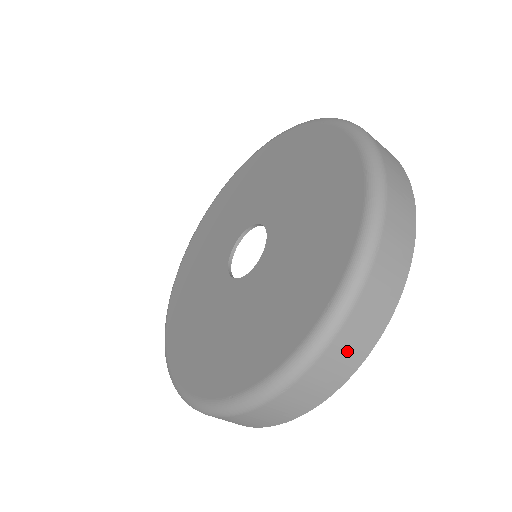
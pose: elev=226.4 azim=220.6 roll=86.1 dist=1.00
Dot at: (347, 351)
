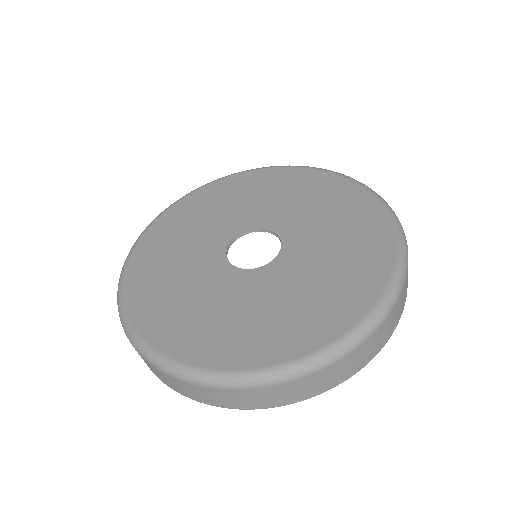
Dot at: (384, 333)
